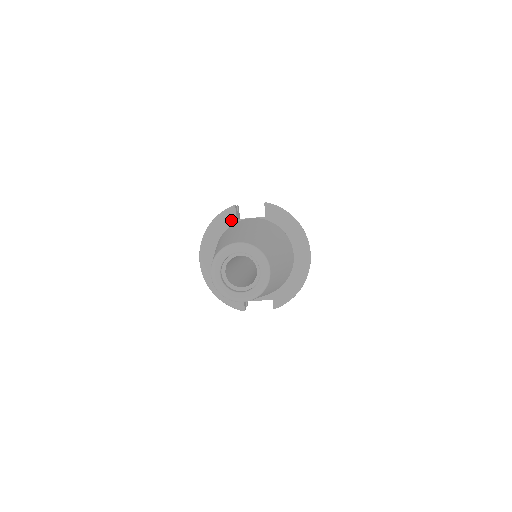
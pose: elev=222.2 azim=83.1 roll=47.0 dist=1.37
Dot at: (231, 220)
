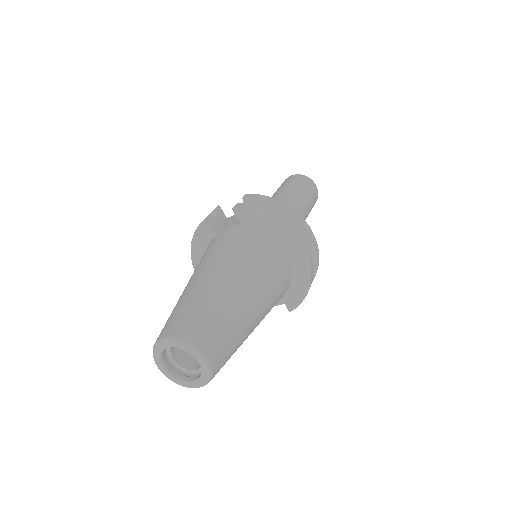
Dot at: (208, 236)
